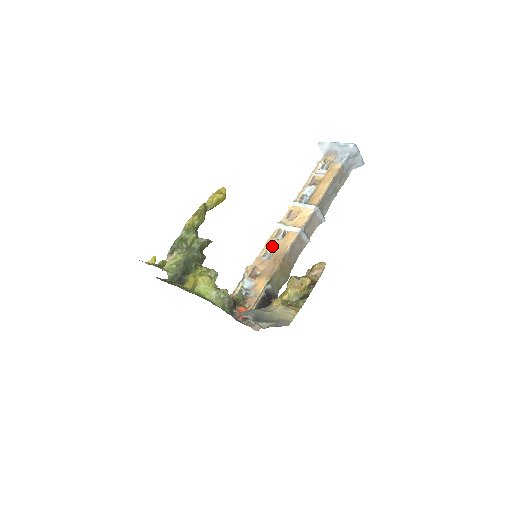
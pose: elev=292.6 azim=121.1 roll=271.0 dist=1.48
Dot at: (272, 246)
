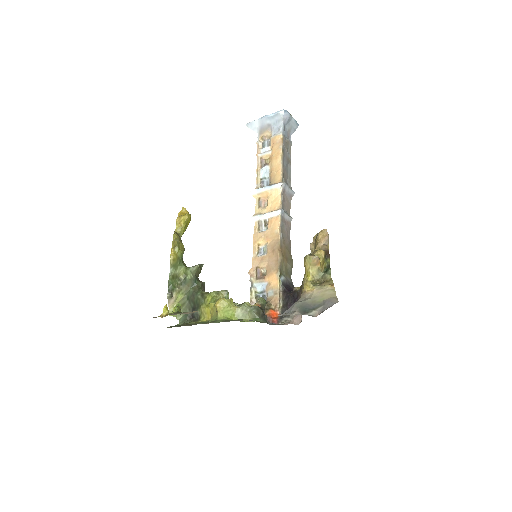
Dot at: (261, 240)
